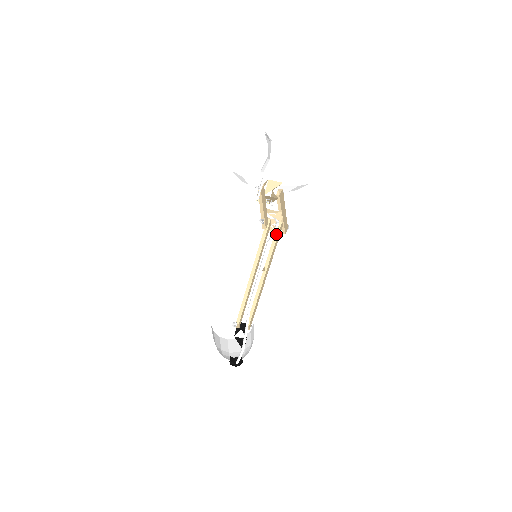
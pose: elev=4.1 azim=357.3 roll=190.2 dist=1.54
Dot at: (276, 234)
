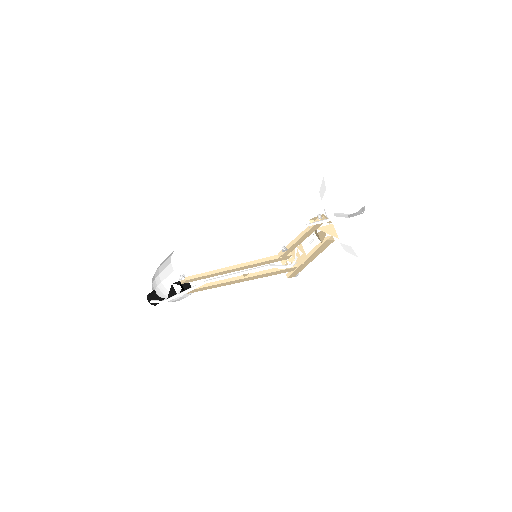
Dot at: occluded
